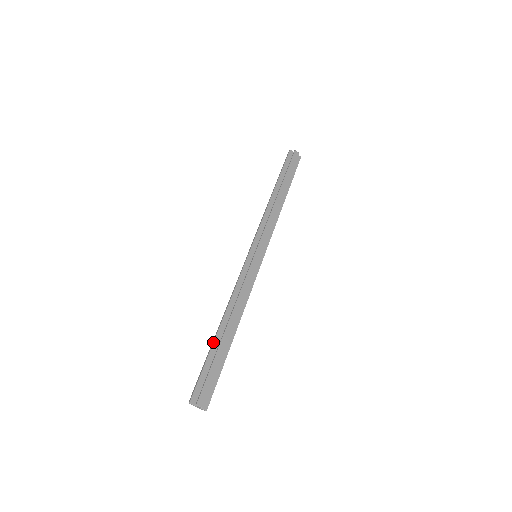
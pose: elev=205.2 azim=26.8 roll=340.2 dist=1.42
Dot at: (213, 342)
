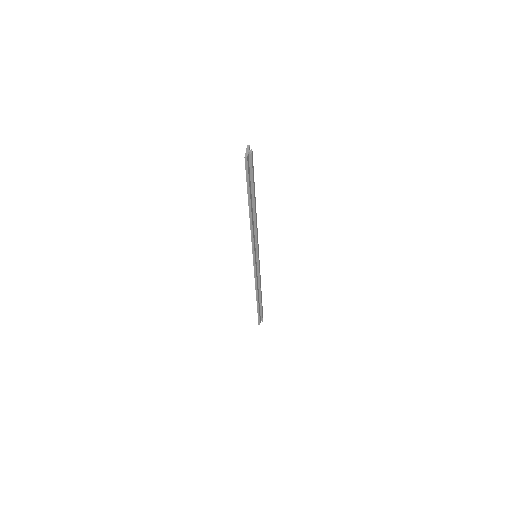
Dot at: occluded
